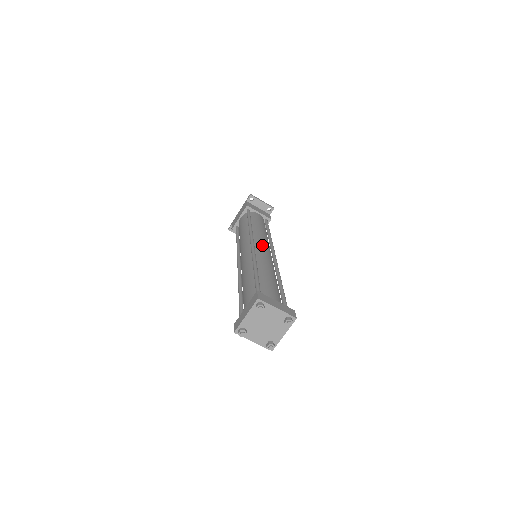
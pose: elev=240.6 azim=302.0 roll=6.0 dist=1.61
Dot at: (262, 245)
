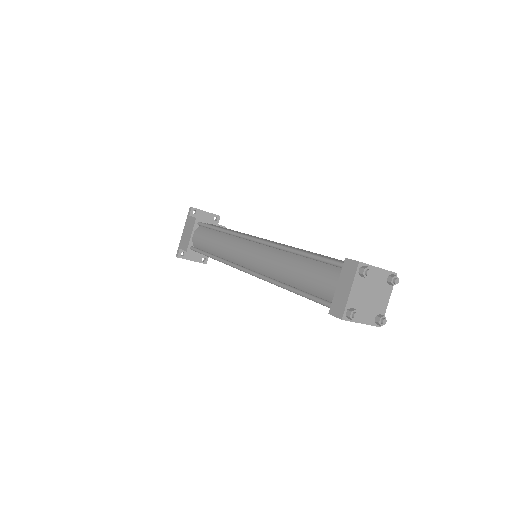
Dot at: occluded
